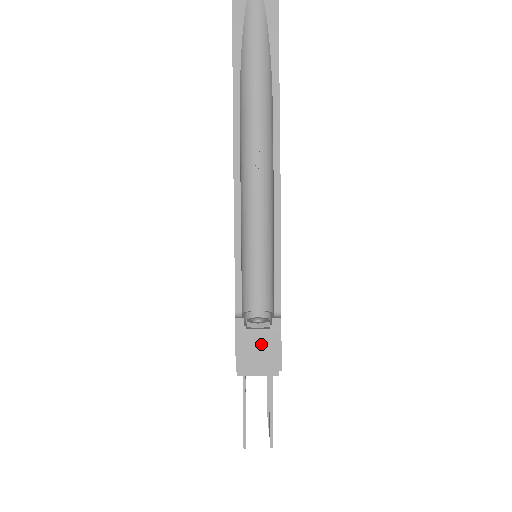
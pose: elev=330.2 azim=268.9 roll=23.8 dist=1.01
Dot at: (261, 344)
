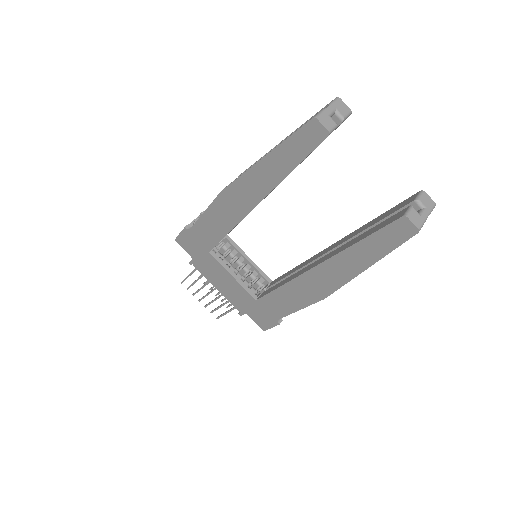
Dot at: occluded
